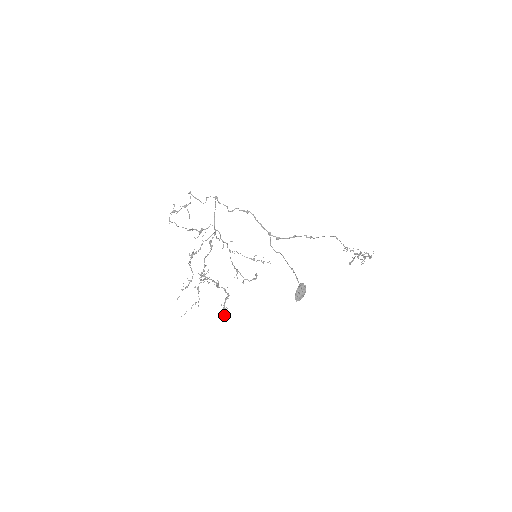
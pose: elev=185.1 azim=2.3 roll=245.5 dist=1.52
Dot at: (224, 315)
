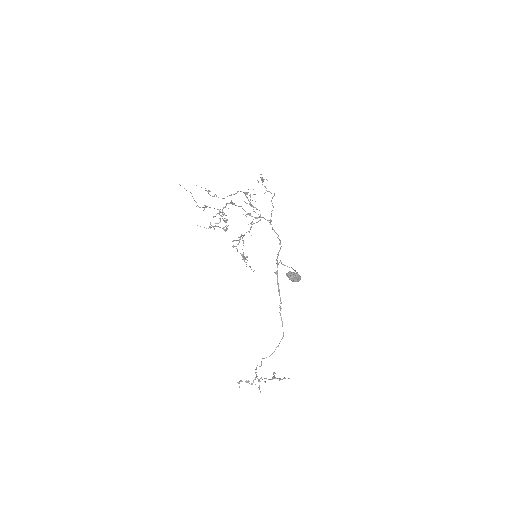
Dot at: (206, 228)
